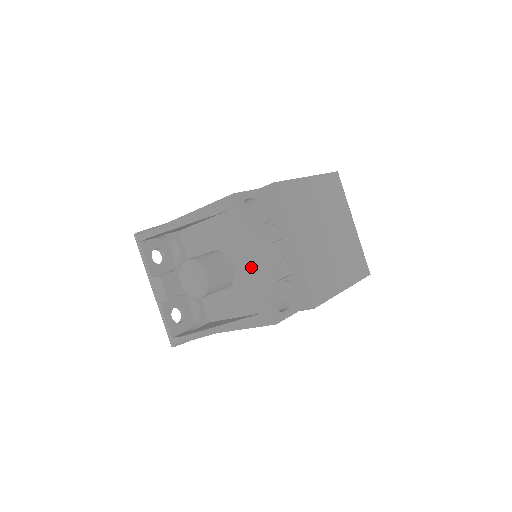
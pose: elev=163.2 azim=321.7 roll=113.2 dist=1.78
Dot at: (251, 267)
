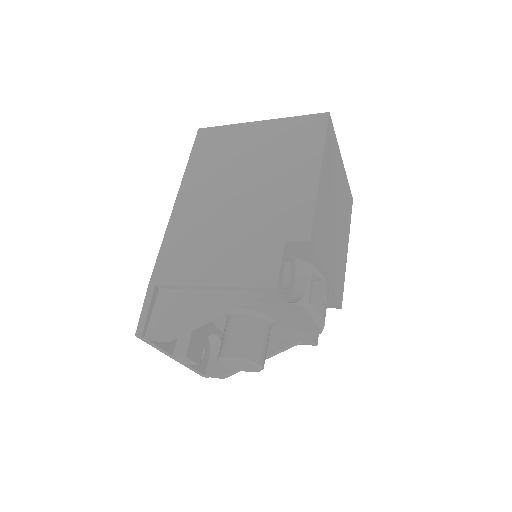
Dot at: (293, 324)
